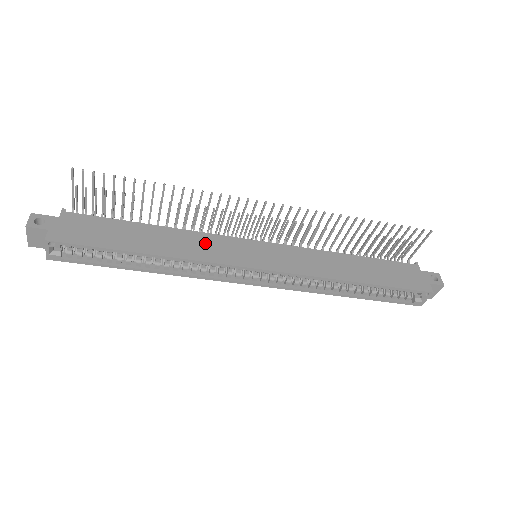
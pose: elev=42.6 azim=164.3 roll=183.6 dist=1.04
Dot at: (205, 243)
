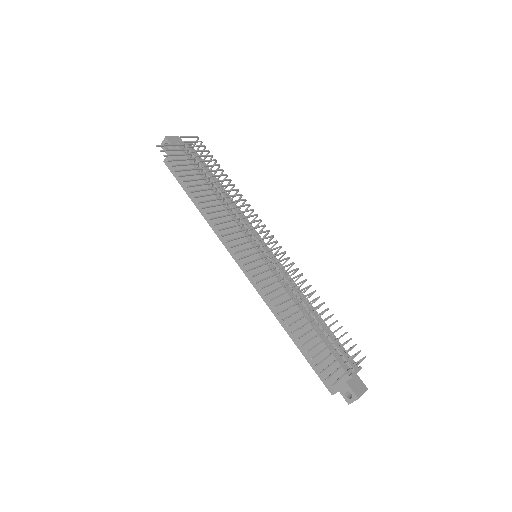
Dot at: (227, 226)
